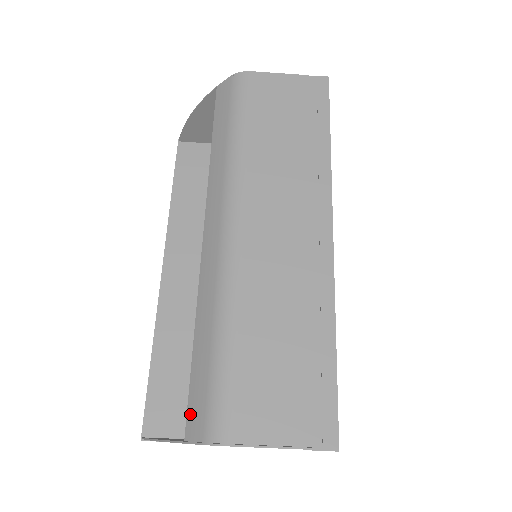
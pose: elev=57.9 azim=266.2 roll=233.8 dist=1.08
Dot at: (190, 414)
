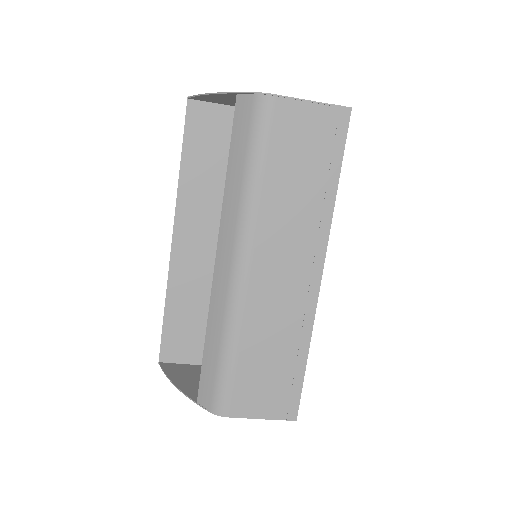
Dot at: (201, 389)
